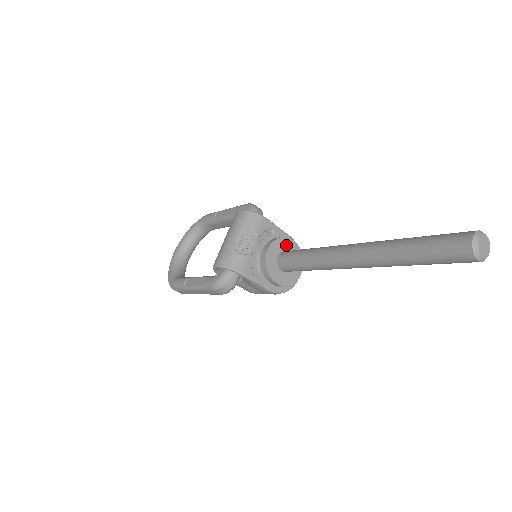
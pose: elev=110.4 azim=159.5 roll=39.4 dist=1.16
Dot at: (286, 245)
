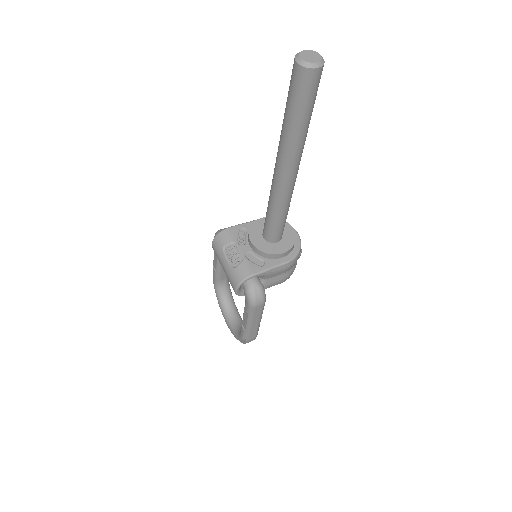
Dot at: (261, 226)
